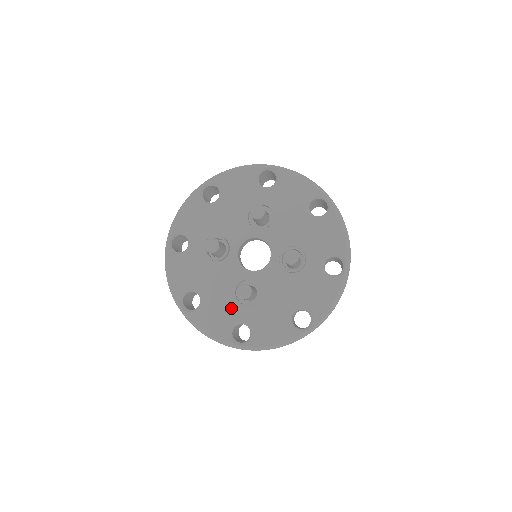
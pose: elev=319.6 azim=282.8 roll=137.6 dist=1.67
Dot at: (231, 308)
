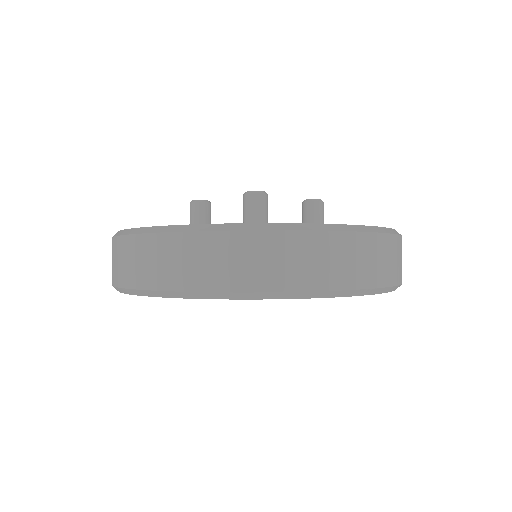
Dot at: occluded
